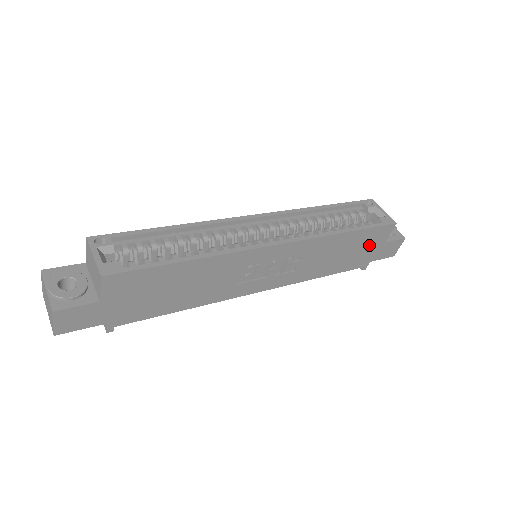
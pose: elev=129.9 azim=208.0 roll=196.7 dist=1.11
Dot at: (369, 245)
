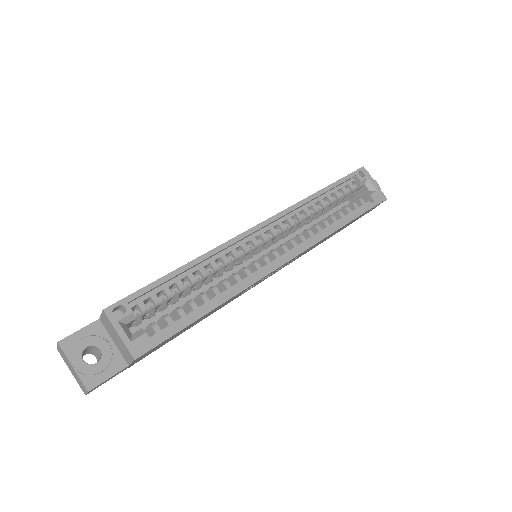
Dot at: (357, 218)
